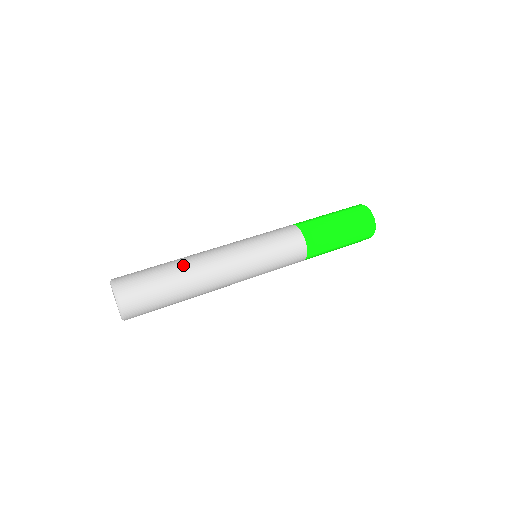
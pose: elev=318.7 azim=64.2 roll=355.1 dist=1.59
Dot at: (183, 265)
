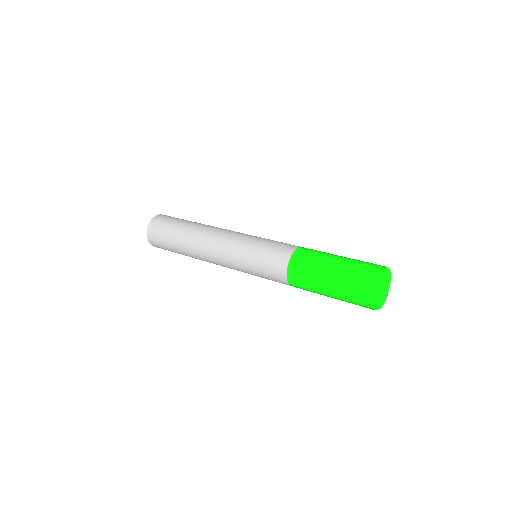
Dot at: (191, 231)
